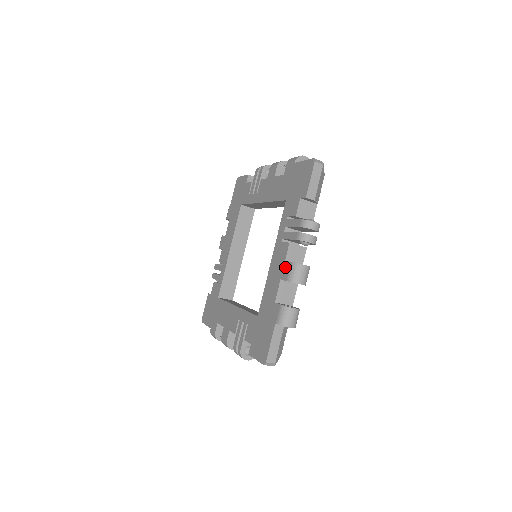
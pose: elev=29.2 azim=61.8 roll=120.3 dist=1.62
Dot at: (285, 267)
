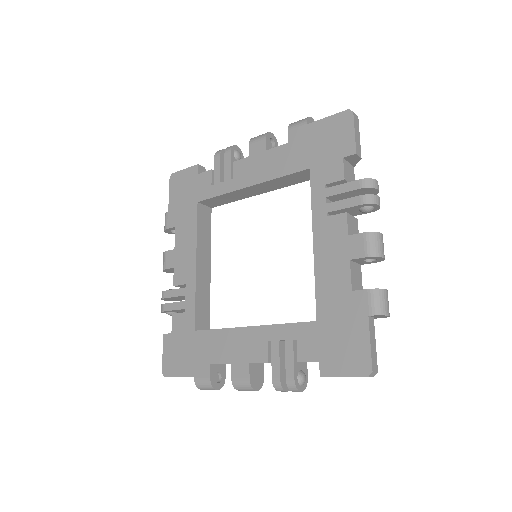
Dot at: (243, 368)
